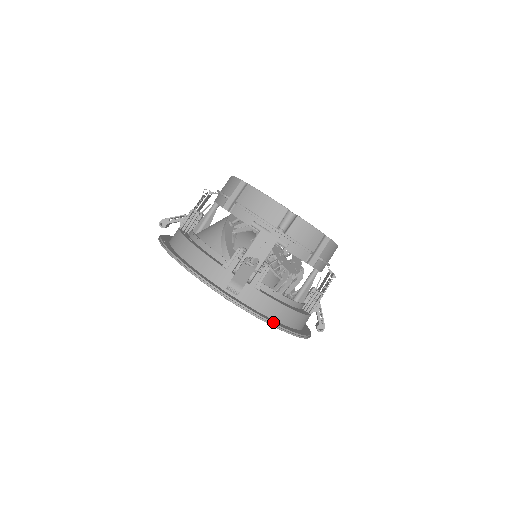
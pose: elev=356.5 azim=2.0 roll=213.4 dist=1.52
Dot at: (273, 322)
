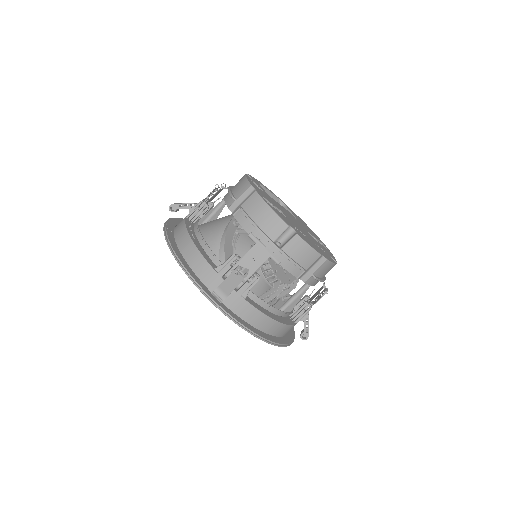
Dot at: (252, 331)
